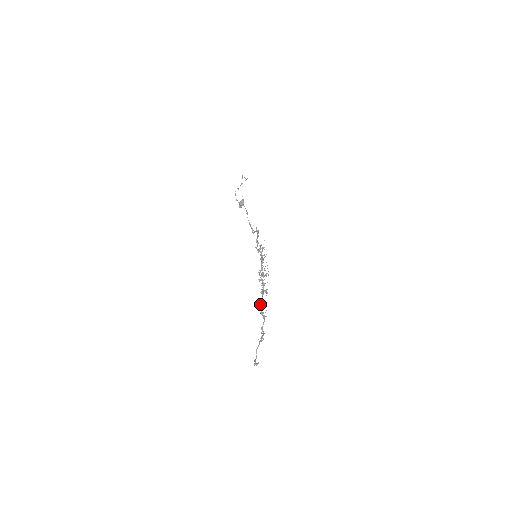
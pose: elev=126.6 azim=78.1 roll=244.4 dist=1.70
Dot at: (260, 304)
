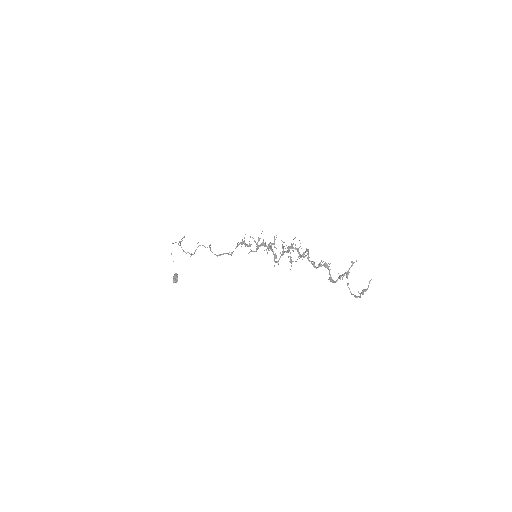
Dot at: (310, 261)
